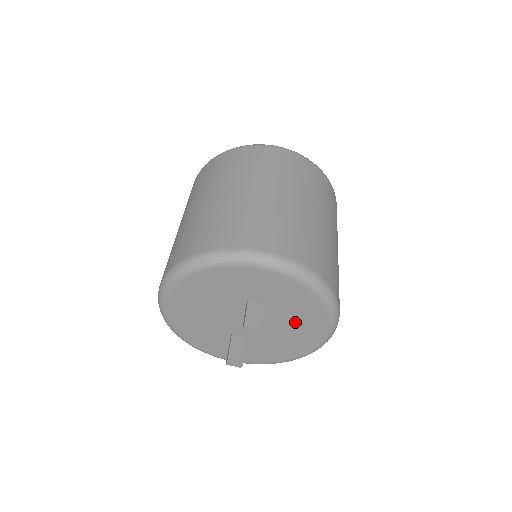
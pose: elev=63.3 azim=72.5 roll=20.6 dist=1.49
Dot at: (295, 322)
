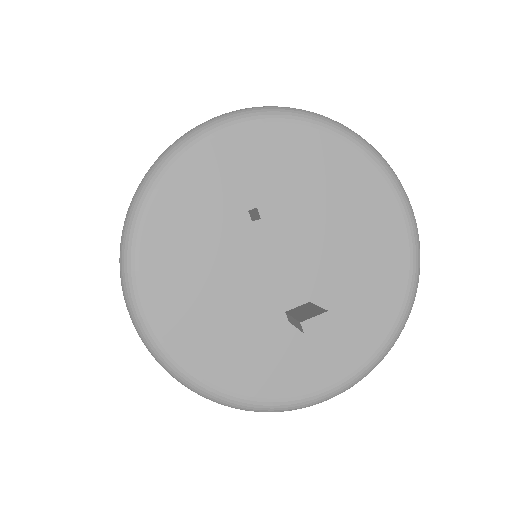
Dot at: (340, 206)
